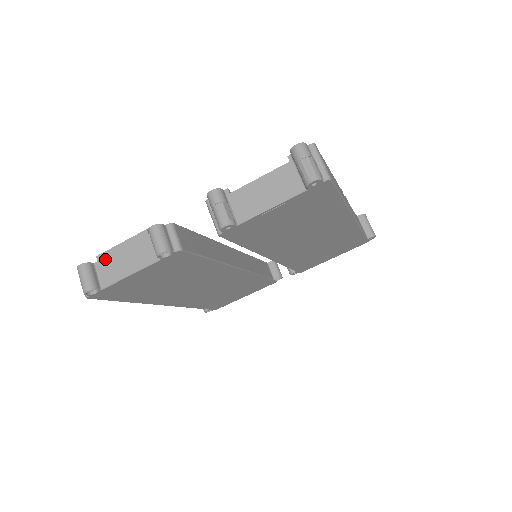
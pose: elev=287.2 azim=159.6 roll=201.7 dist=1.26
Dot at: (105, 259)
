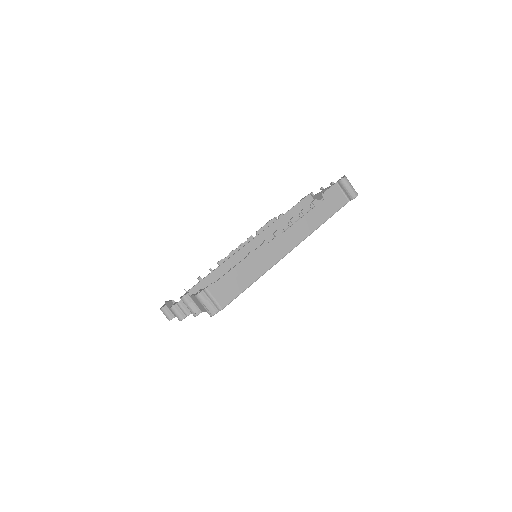
Dot at: (168, 305)
